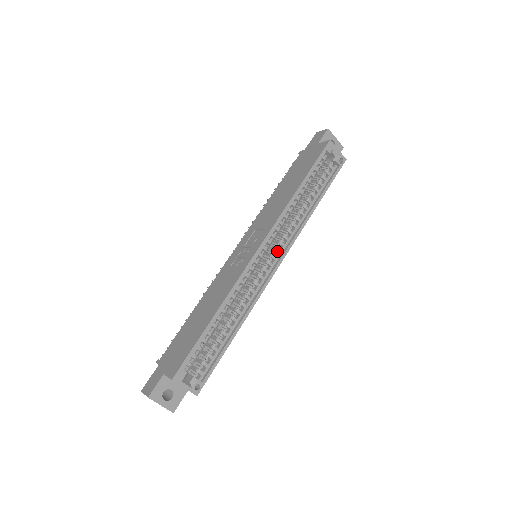
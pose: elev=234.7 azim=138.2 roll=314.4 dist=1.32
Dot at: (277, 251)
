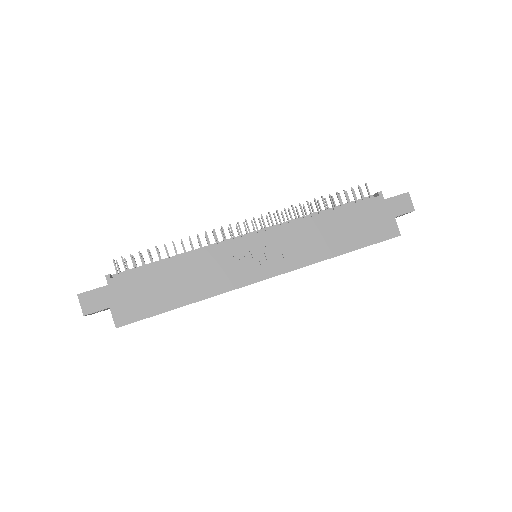
Dot at: occluded
